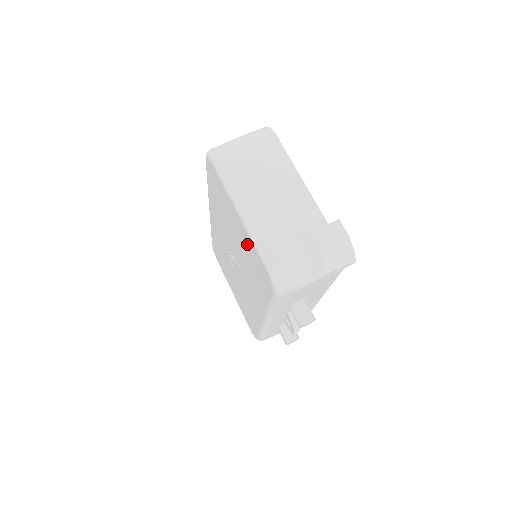
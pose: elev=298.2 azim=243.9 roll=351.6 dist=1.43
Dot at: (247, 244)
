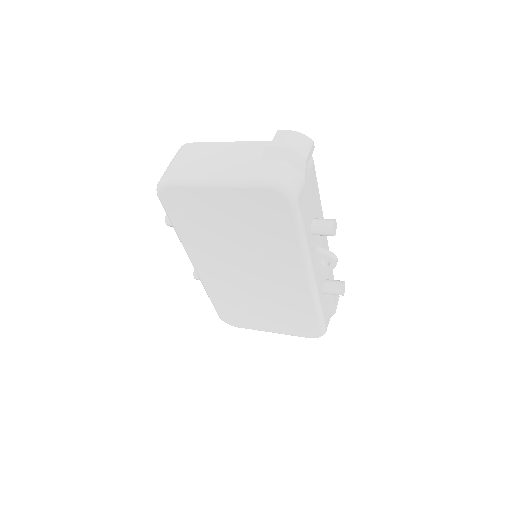
Dot at: (241, 205)
